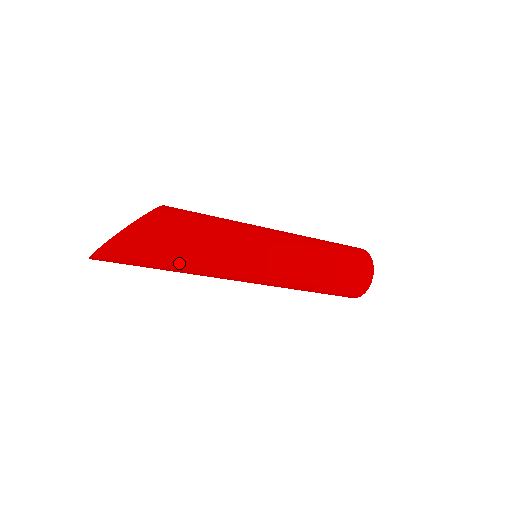
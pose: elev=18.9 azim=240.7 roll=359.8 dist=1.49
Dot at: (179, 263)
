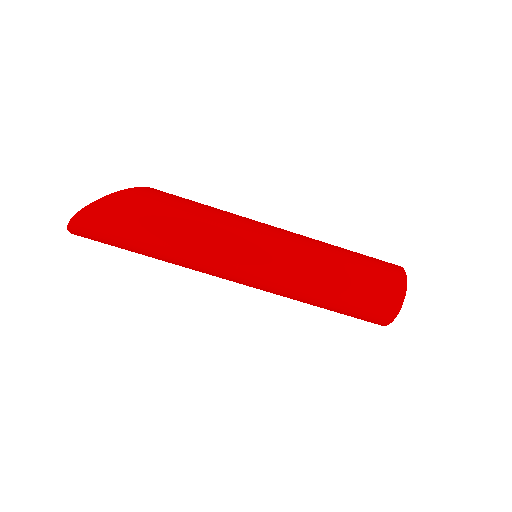
Dot at: (156, 245)
